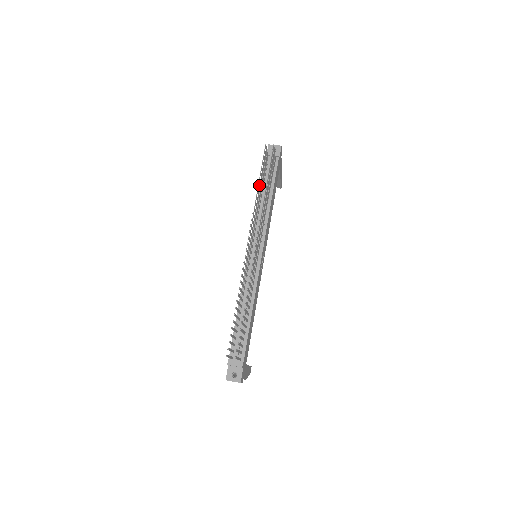
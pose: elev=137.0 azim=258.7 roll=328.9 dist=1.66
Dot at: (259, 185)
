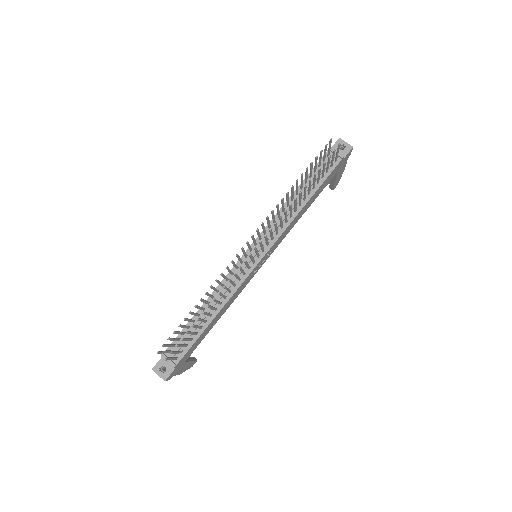
Dot at: occluded
